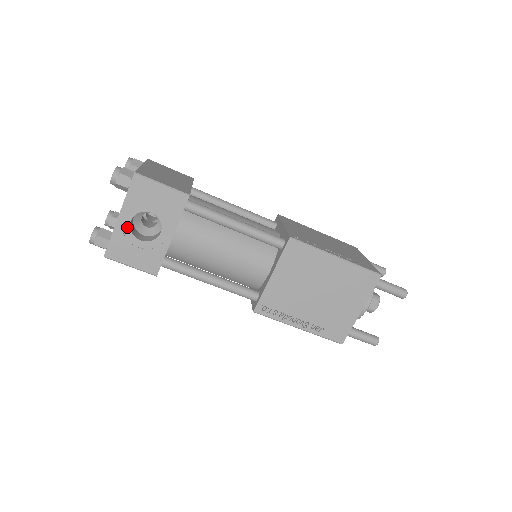
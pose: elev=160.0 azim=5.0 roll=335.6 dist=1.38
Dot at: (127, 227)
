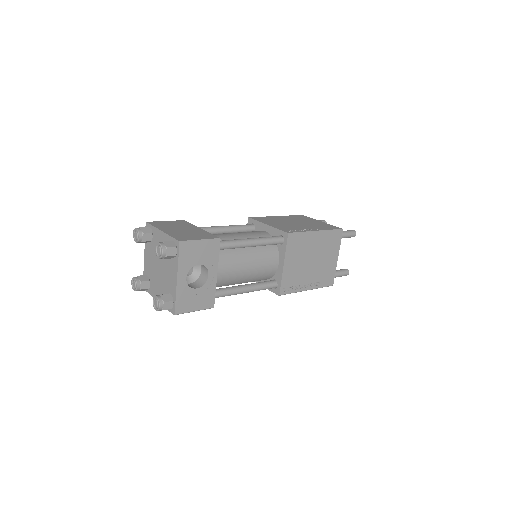
Dot at: (185, 284)
